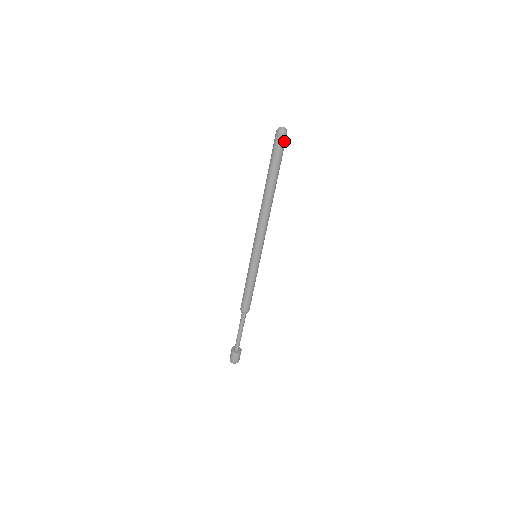
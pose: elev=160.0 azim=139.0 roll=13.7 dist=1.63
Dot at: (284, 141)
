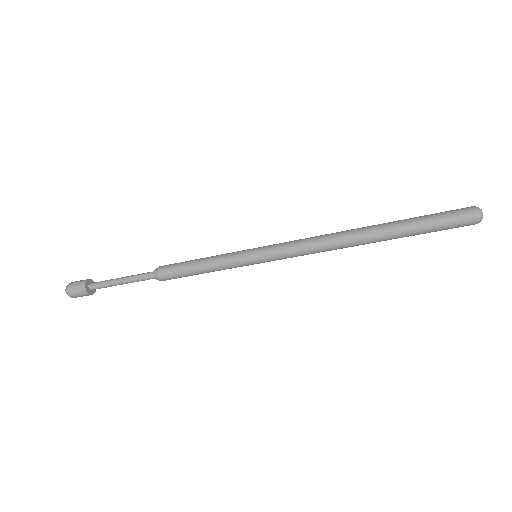
Dot at: (462, 225)
